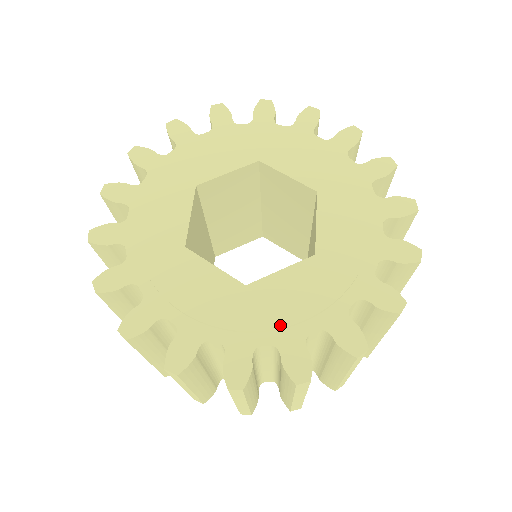
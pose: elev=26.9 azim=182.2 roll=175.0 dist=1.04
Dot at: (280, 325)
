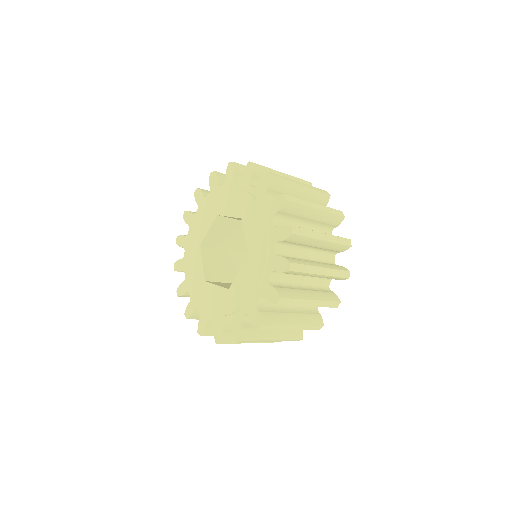
Dot at: (244, 303)
